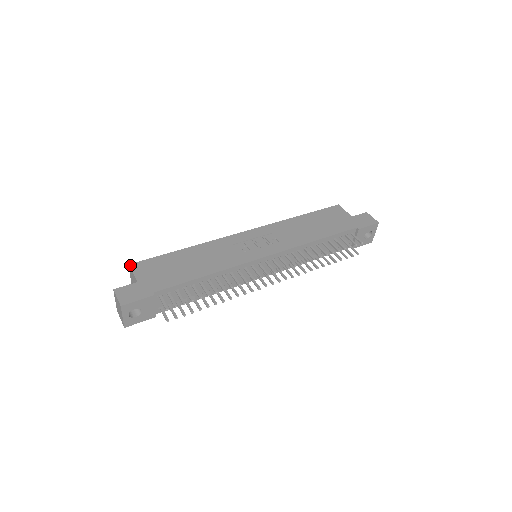
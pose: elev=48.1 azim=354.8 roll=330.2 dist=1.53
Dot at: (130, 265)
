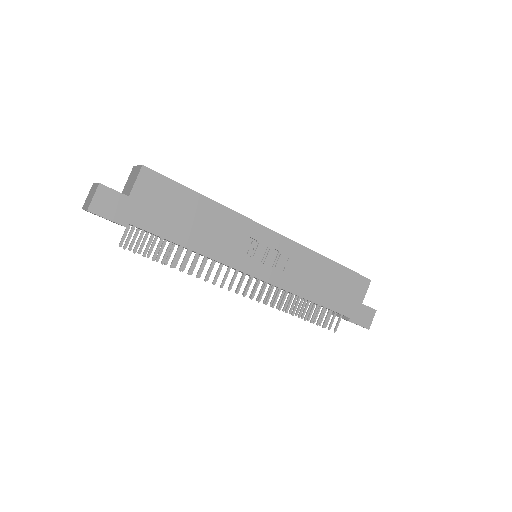
Dot at: (143, 167)
